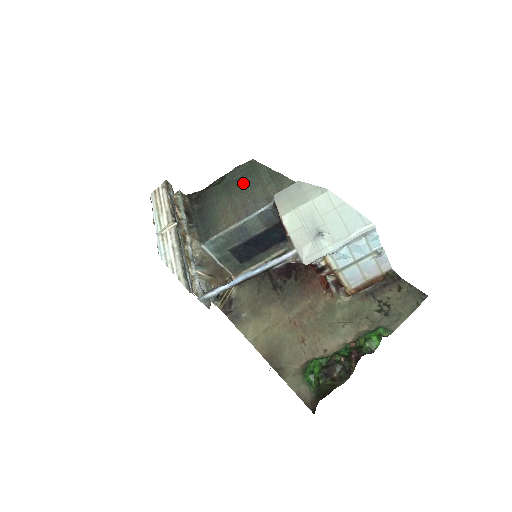
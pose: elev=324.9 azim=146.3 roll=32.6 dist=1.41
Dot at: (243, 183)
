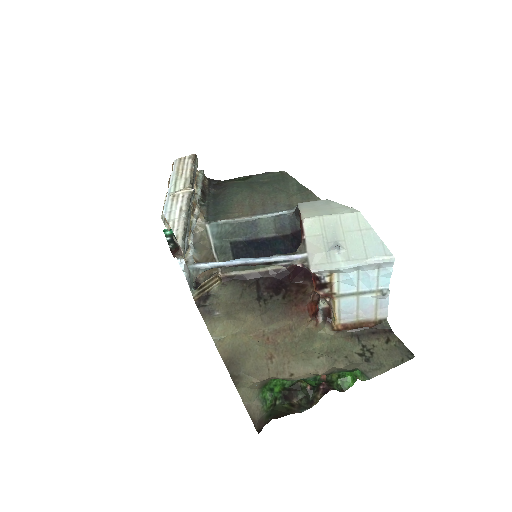
Dot at: (268, 186)
